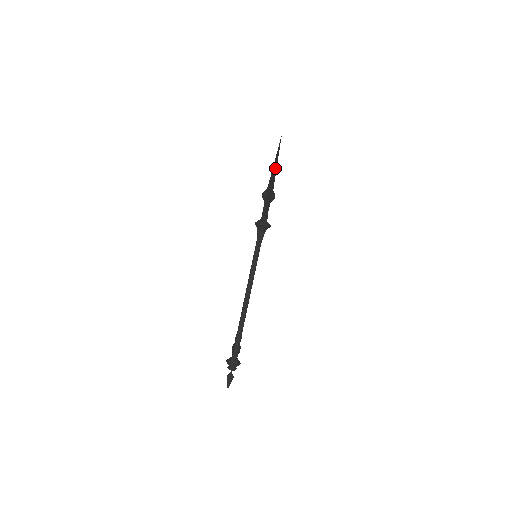
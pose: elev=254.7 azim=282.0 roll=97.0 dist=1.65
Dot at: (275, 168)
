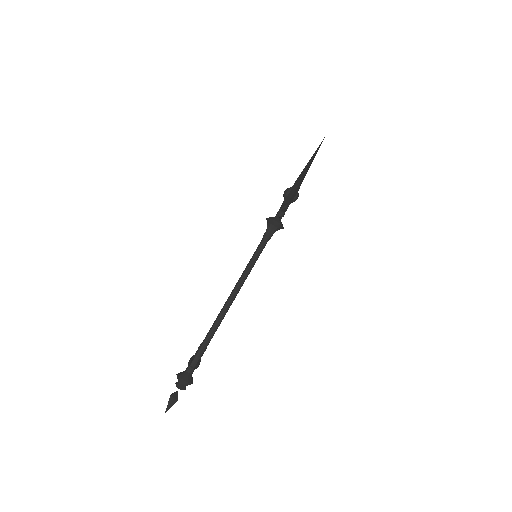
Dot at: (308, 167)
